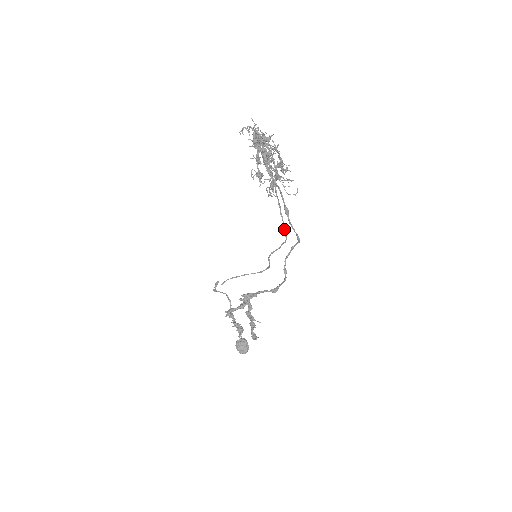
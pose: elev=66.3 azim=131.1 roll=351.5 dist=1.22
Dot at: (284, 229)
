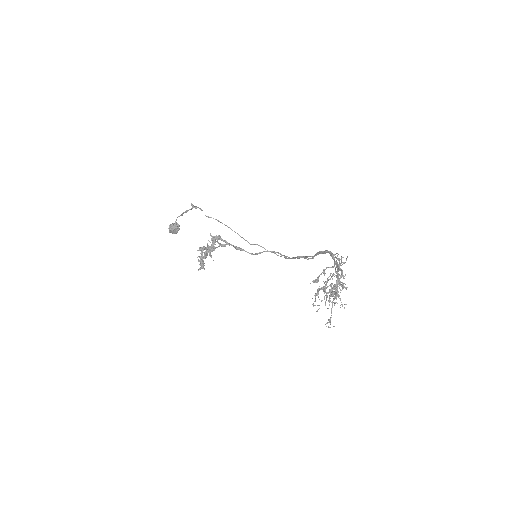
Dot at: (286, 256)
